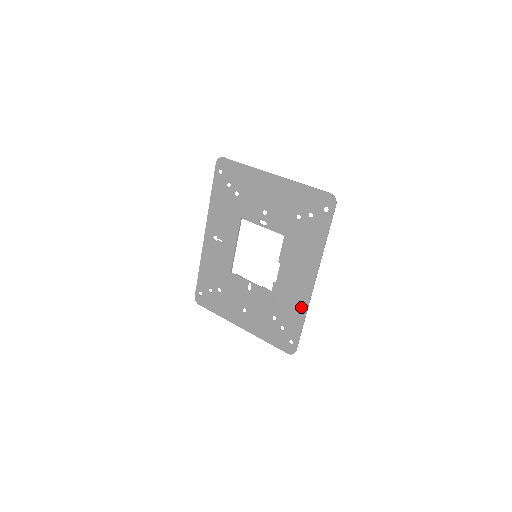
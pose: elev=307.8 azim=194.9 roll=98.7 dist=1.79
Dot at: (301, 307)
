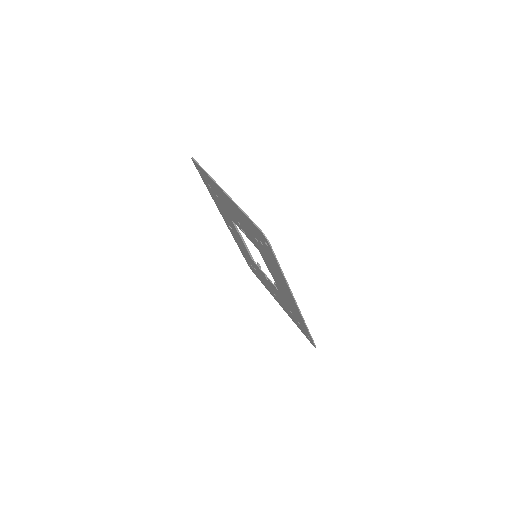
Dot at: (299, 316)
